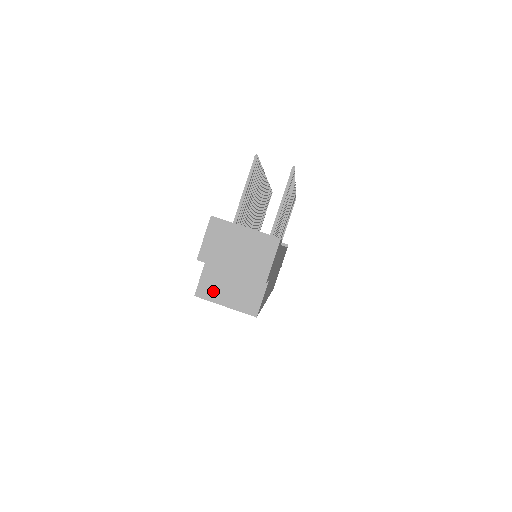
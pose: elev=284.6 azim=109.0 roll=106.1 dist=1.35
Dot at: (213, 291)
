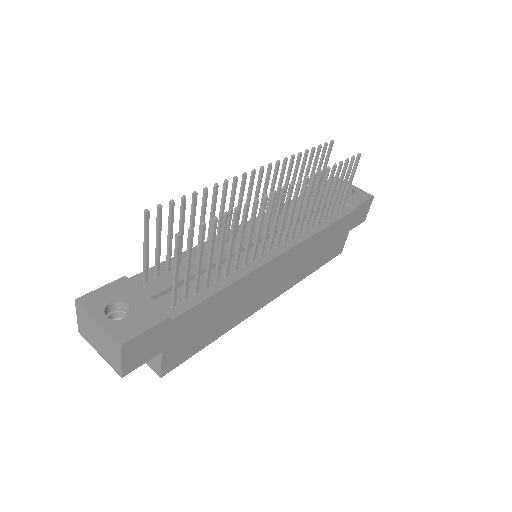
Dot at: occluded
